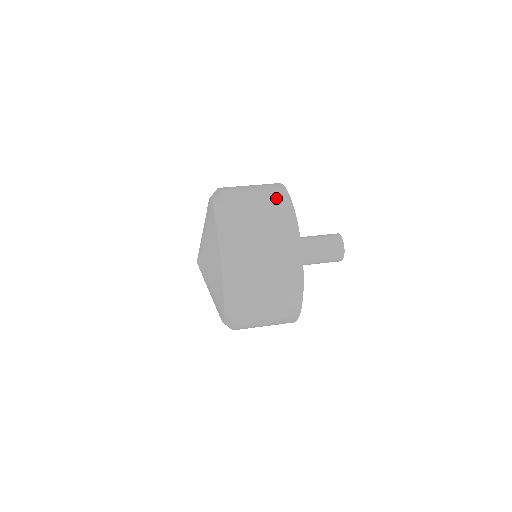
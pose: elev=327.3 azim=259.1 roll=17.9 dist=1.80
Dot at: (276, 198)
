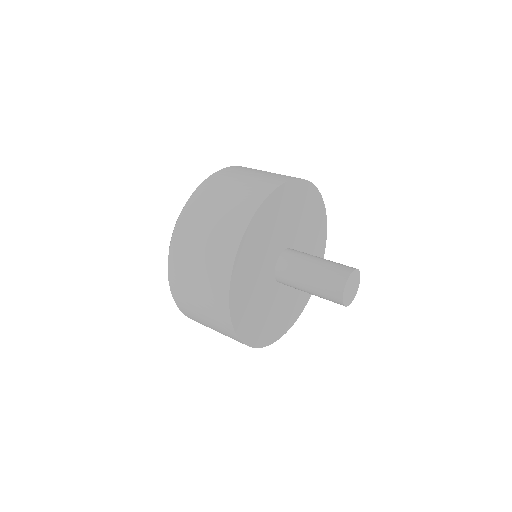
Dot at: (285, 175)
